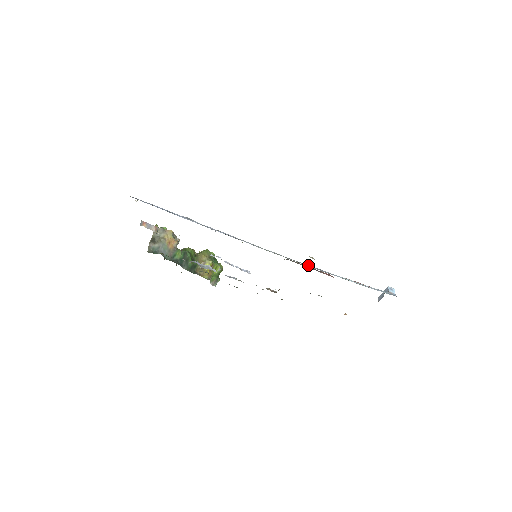
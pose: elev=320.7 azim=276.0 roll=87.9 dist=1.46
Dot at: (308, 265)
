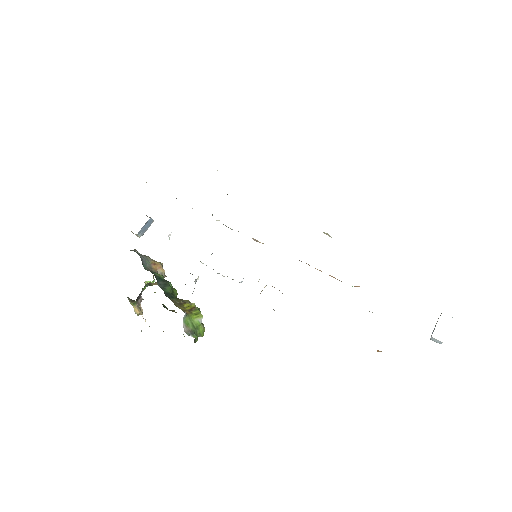
Dot at: occluded
